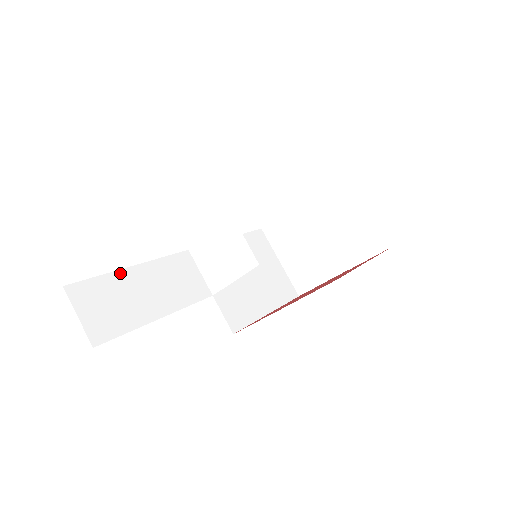
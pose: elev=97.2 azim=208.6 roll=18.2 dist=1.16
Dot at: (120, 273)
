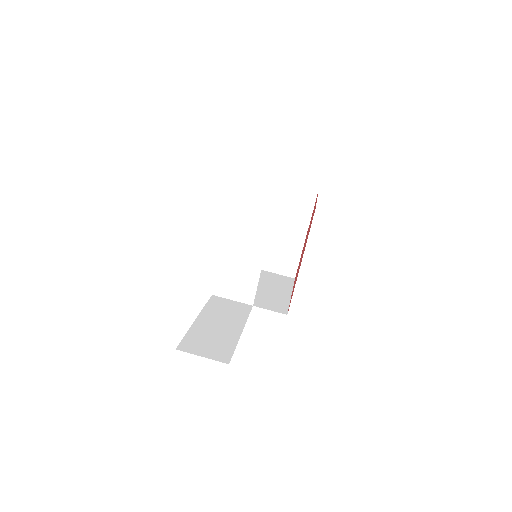
Dot at: (194, 326)
